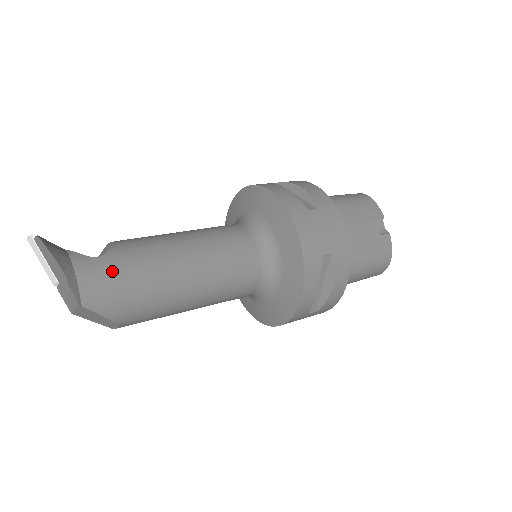
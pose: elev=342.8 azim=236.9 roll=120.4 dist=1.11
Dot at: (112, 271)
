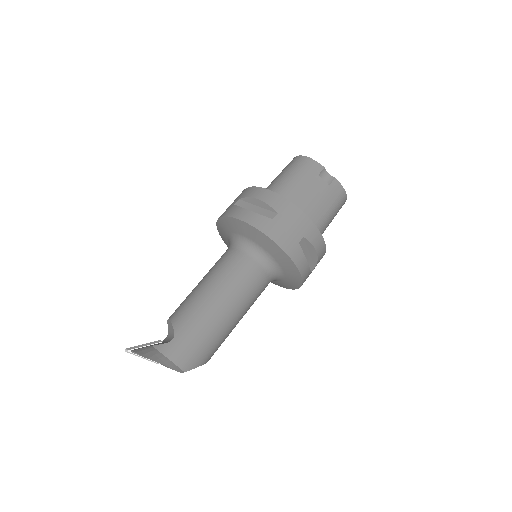
Dot at: (186, 343)
